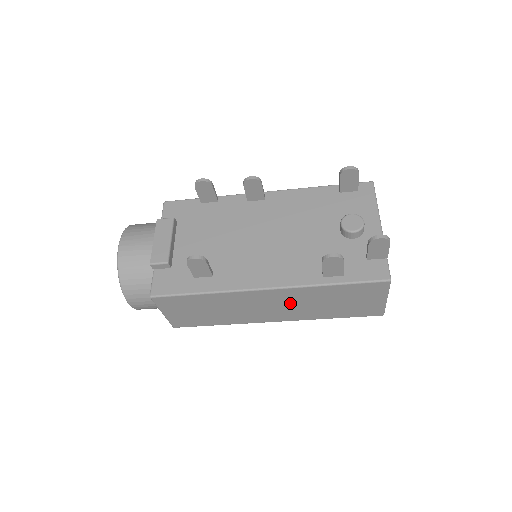
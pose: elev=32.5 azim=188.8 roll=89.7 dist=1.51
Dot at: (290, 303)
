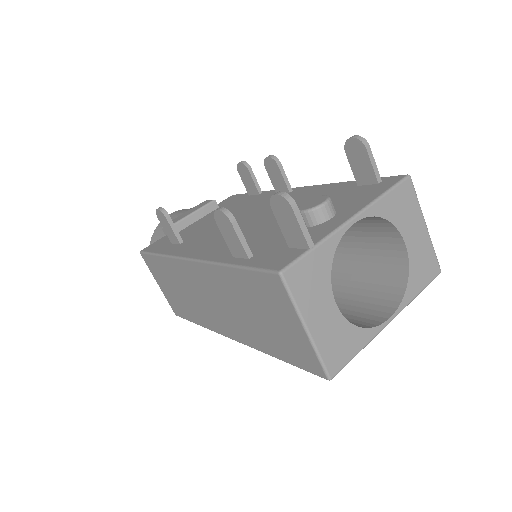
Dot at: (221, 298)
